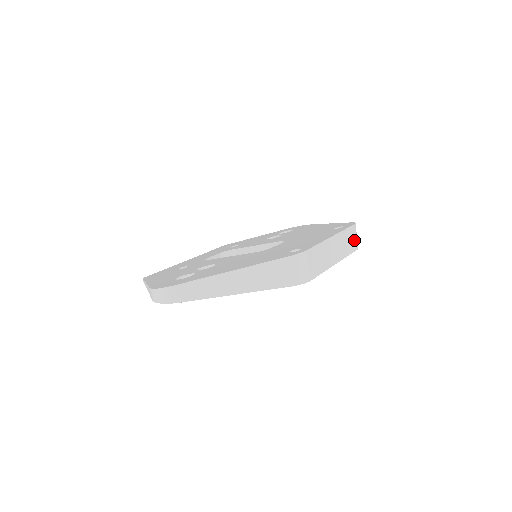
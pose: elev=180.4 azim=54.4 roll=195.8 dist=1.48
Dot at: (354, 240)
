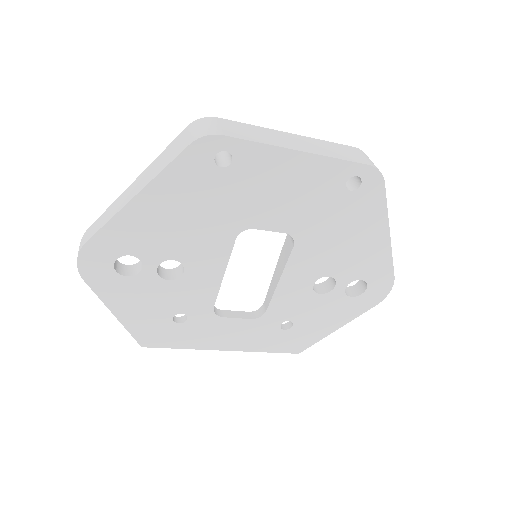
Dot at: (358, 157)
